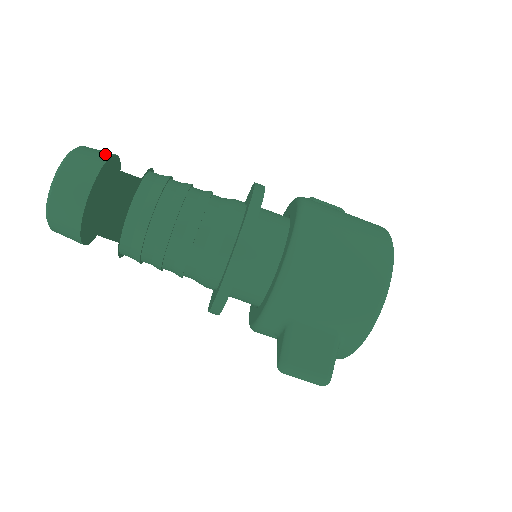
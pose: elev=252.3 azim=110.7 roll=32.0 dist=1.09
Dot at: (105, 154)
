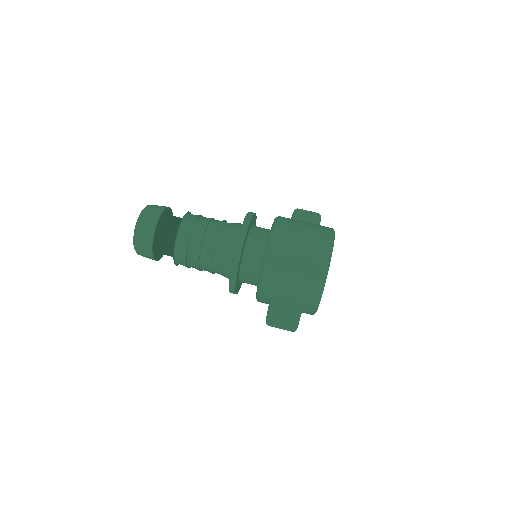
Dot at: (160, 209)
